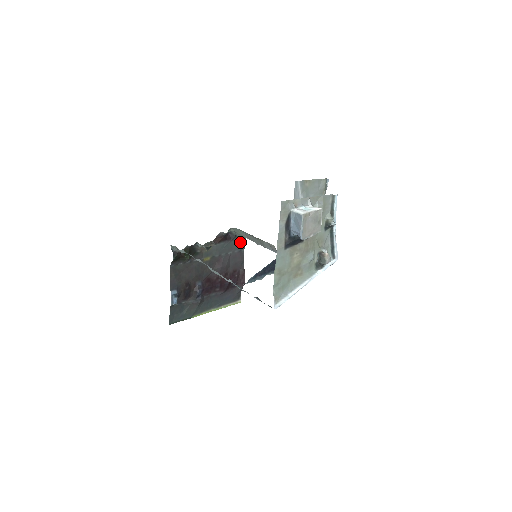
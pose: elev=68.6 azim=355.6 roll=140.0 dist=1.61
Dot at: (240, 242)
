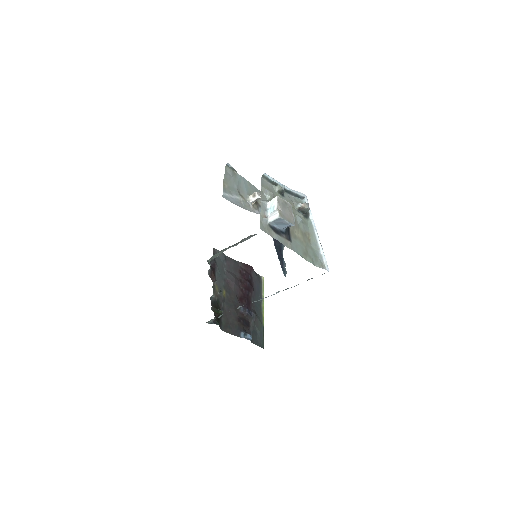
Dot at: (219, 256)
